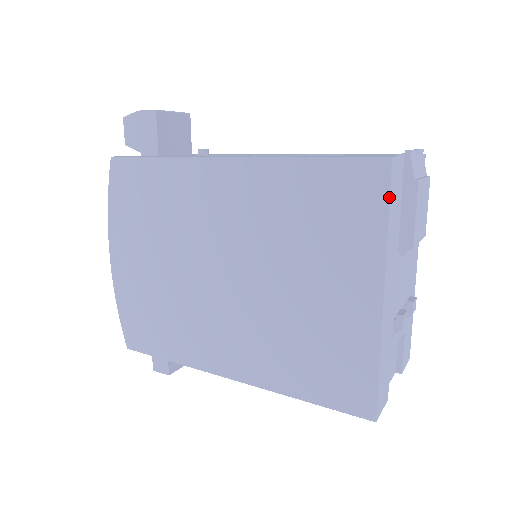
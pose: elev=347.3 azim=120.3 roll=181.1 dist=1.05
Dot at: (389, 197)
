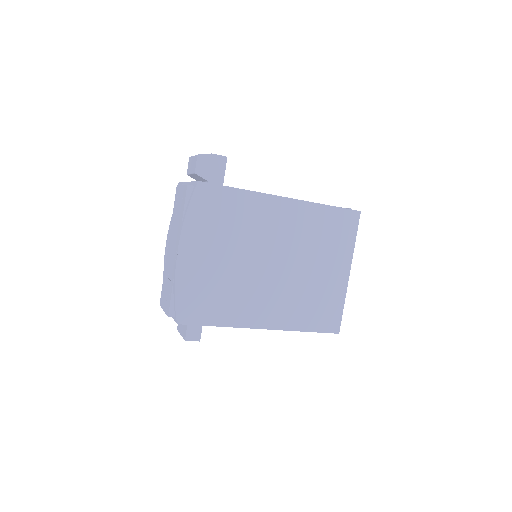
Dot at: occluded
